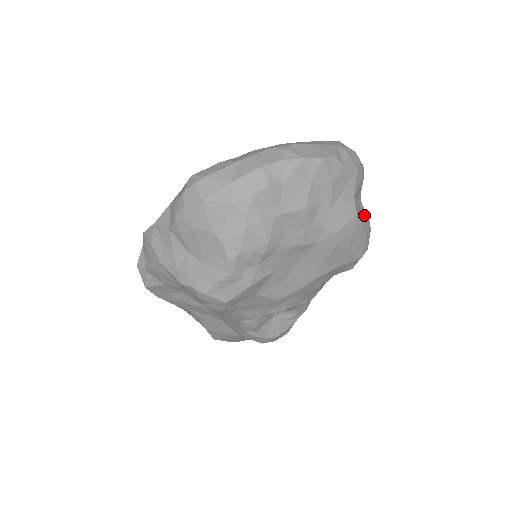
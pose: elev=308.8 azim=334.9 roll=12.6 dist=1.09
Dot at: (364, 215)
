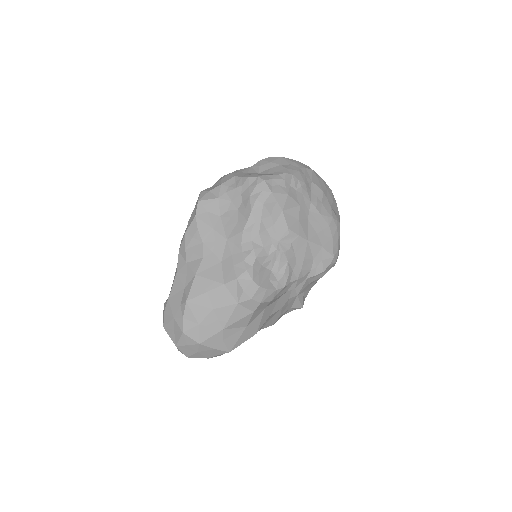
Dot at: occluded
